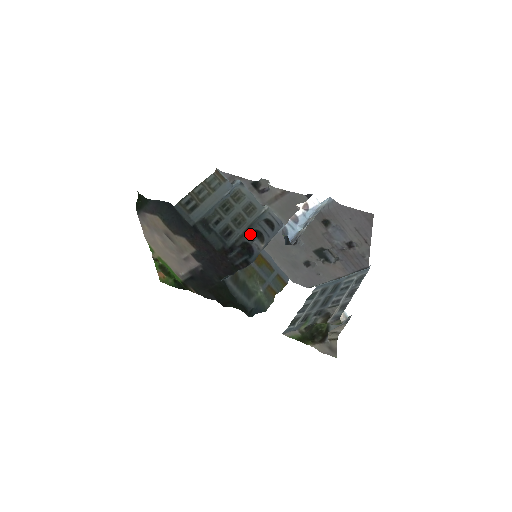
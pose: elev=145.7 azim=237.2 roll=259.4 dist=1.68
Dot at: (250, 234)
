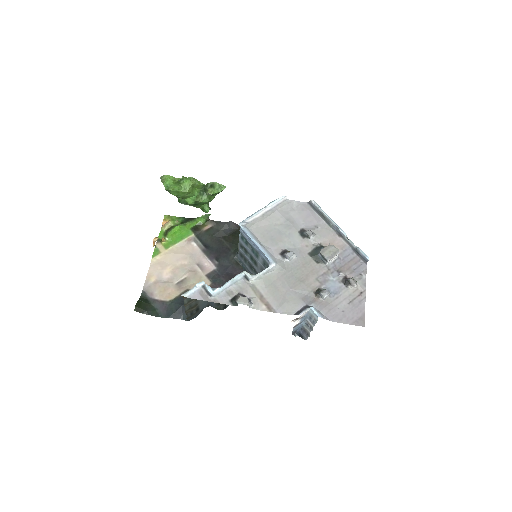
Dot at: occluded
